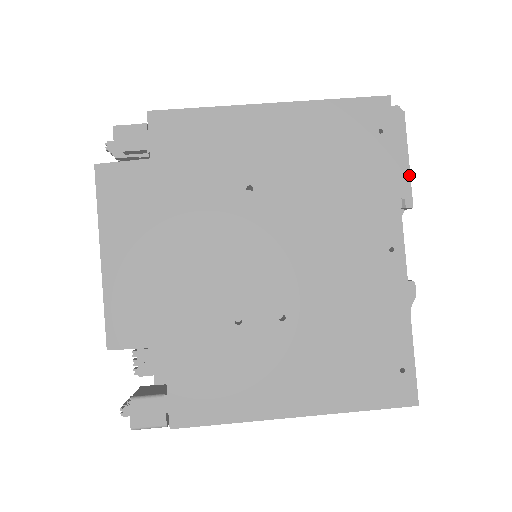
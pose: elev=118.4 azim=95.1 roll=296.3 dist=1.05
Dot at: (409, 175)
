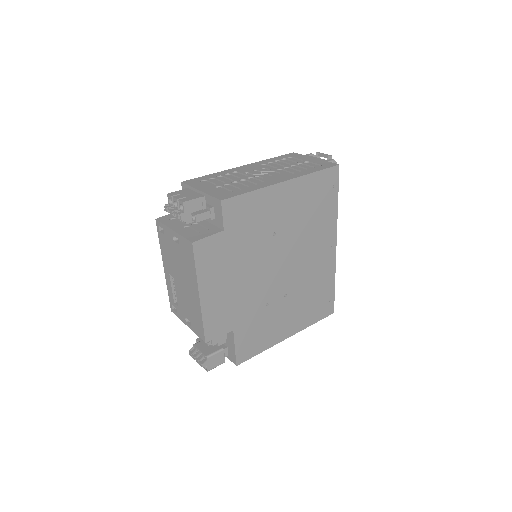
Dot at: occluded
